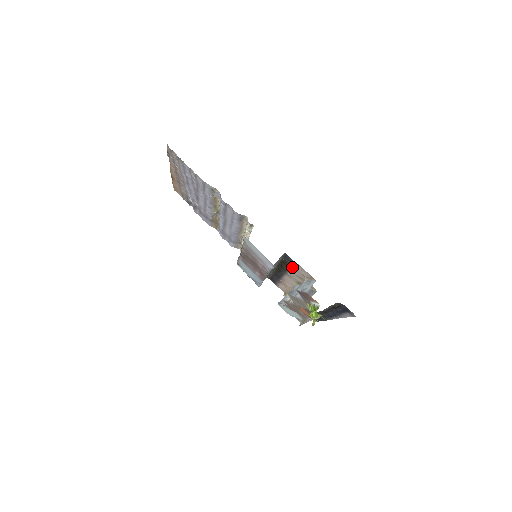
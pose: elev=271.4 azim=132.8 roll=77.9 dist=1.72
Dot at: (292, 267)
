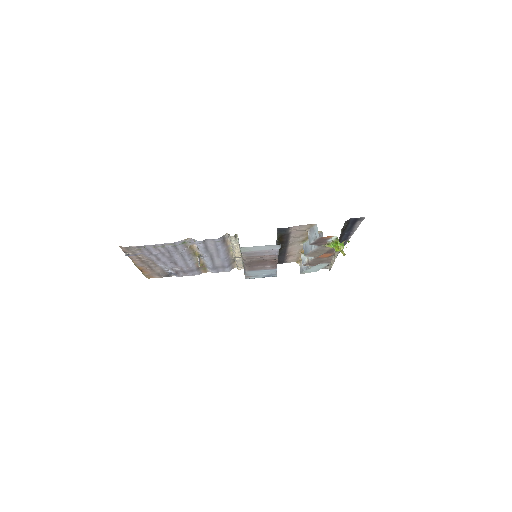
Dot at: (290, 234)
